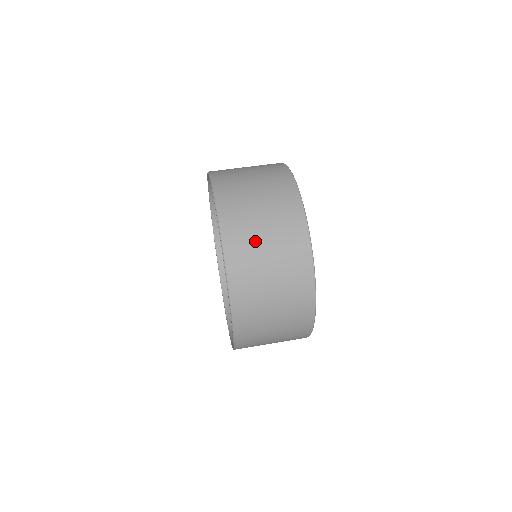
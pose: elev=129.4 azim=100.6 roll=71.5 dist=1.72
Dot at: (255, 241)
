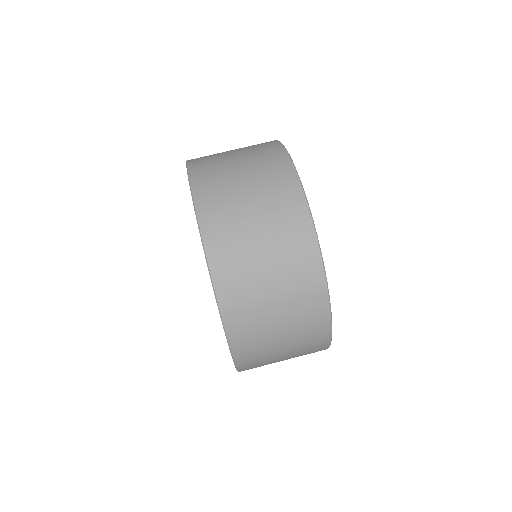
Dot at: (259, 296)
